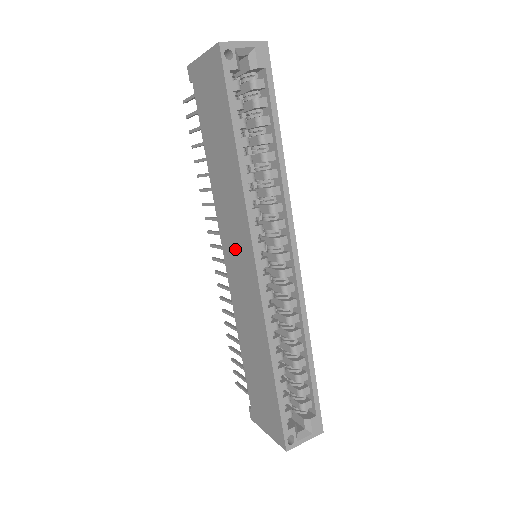
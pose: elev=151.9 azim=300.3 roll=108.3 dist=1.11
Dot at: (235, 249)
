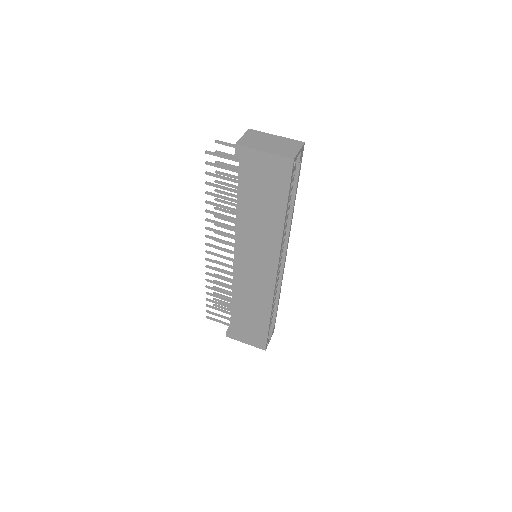
Dot at: (254, 260)
